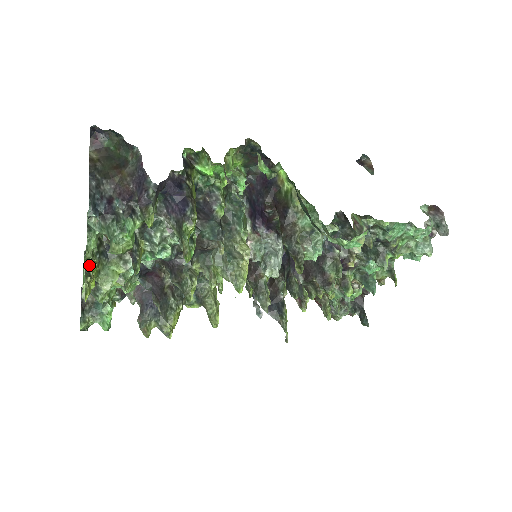
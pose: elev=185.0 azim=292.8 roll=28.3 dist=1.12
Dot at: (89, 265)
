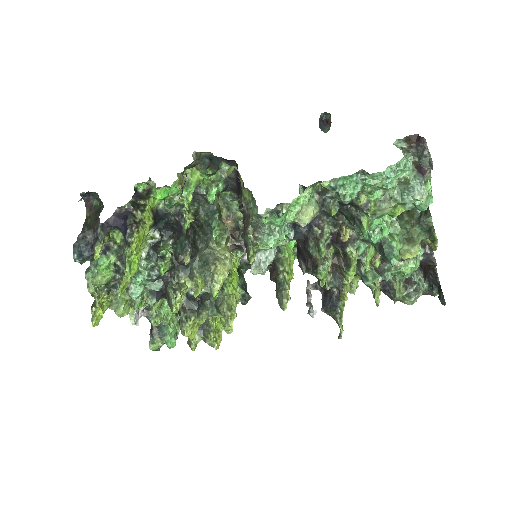
Dot at: (97, 298)
